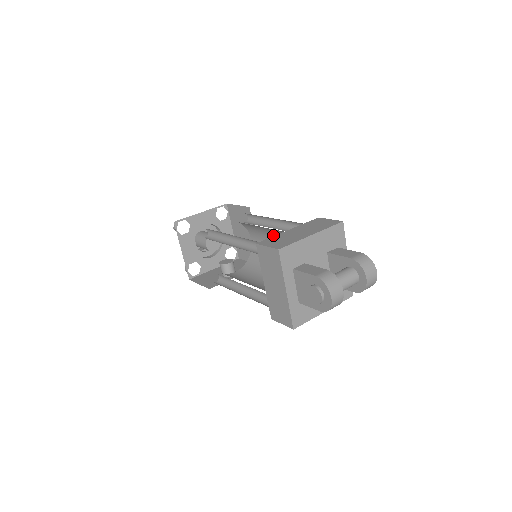
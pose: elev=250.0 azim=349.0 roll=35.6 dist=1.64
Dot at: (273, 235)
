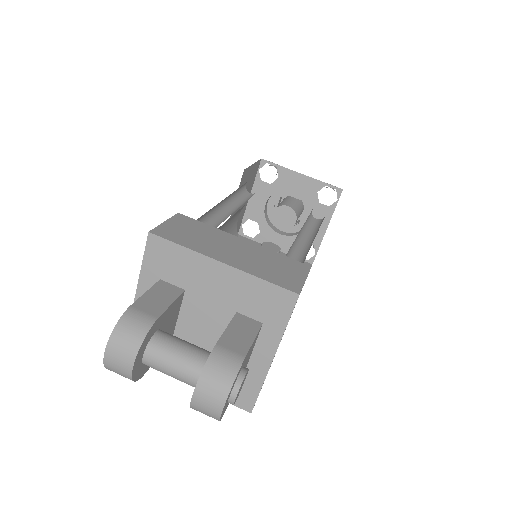
Dot at: occluded
